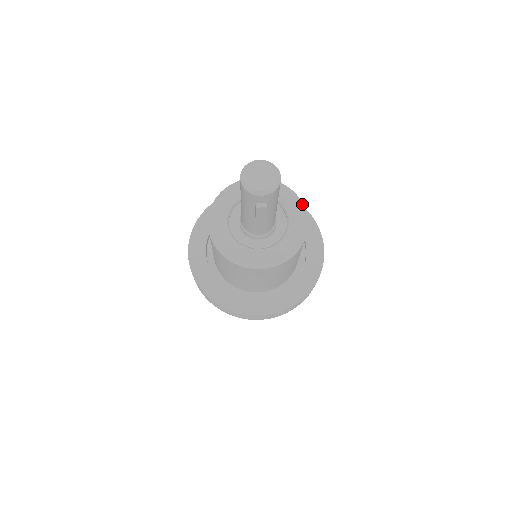
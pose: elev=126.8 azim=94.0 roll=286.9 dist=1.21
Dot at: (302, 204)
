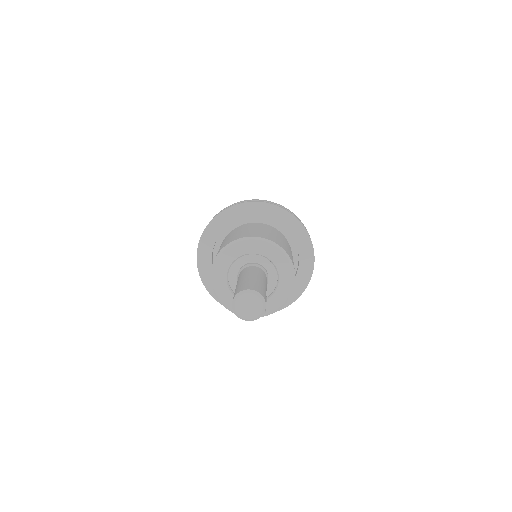
Dot at: (276, 245)
